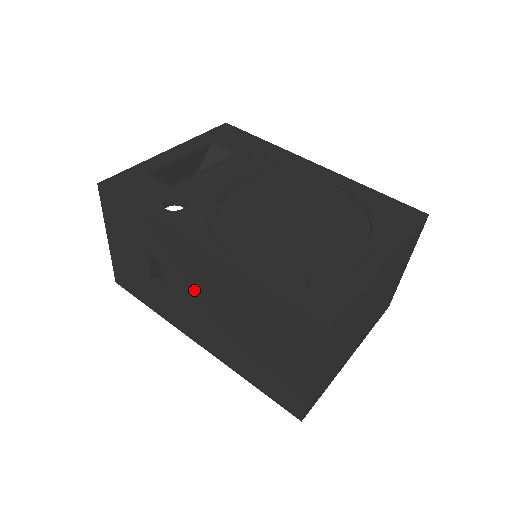
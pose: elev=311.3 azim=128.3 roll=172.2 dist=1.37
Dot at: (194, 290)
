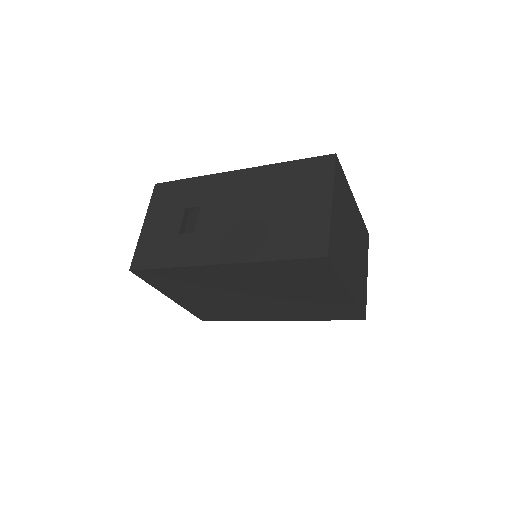
Dot at: (226, 207)
